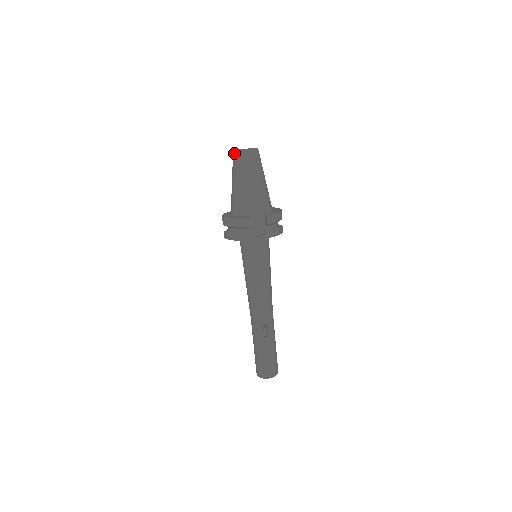
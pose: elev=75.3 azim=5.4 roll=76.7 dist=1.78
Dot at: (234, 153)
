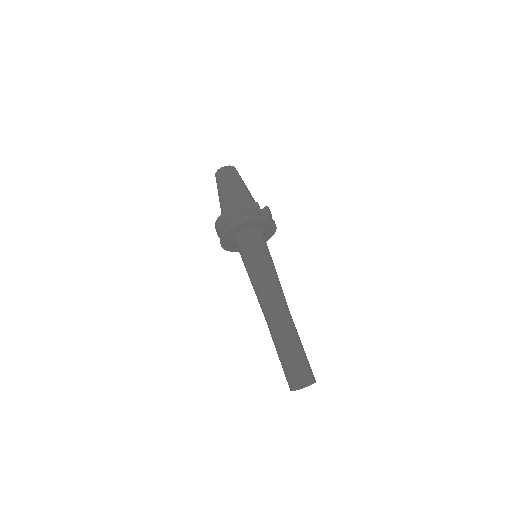
Dot at: (221, 169)
